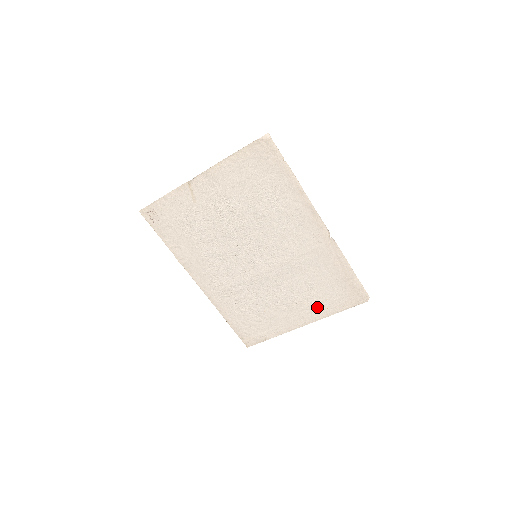
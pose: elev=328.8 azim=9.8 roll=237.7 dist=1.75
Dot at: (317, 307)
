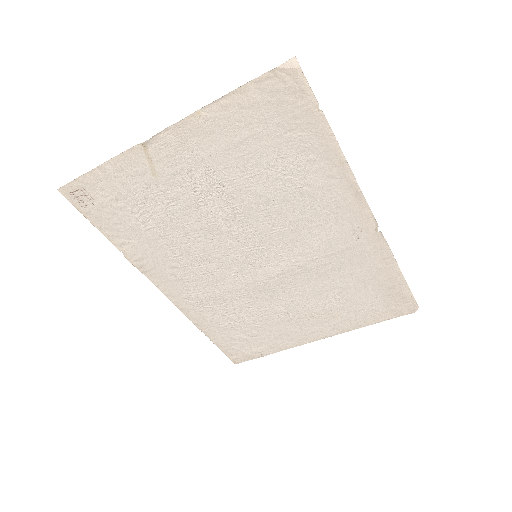
Dot at: (340, 319)
